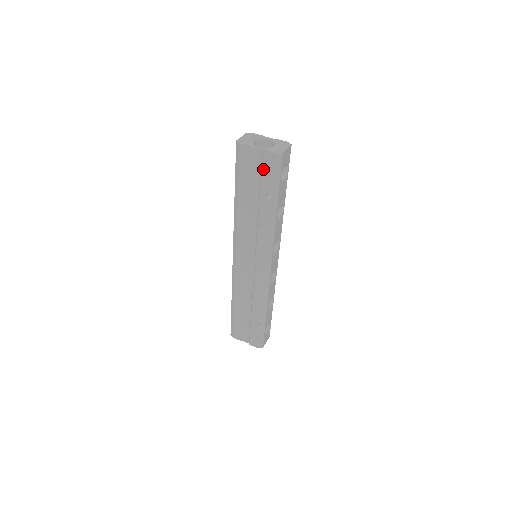
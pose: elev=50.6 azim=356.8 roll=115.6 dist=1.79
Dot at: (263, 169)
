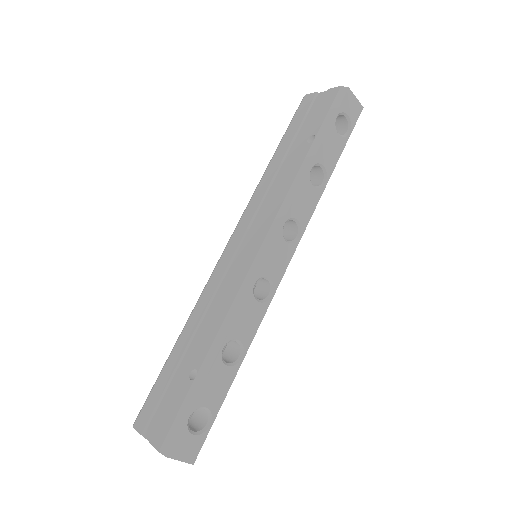
Dot at: (319, 109)
